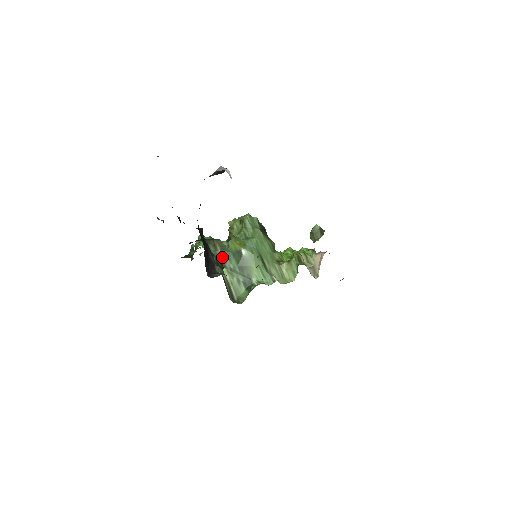
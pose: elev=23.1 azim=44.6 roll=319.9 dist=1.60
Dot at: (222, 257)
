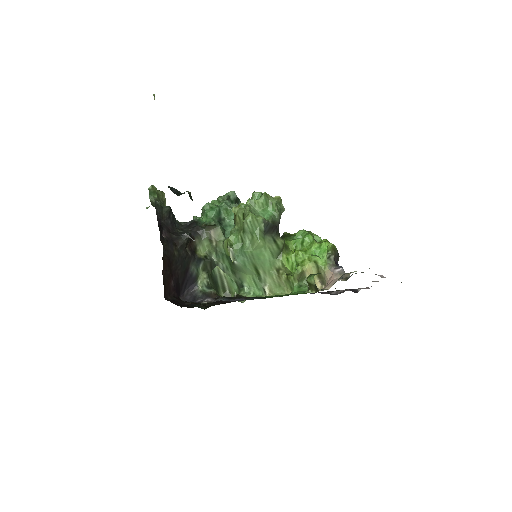
Dot at: (216, 254)
